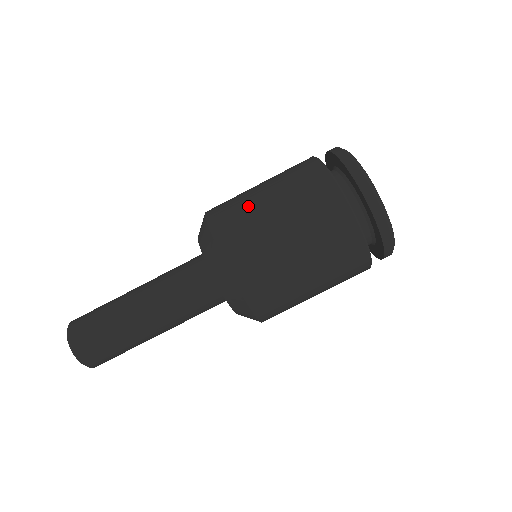
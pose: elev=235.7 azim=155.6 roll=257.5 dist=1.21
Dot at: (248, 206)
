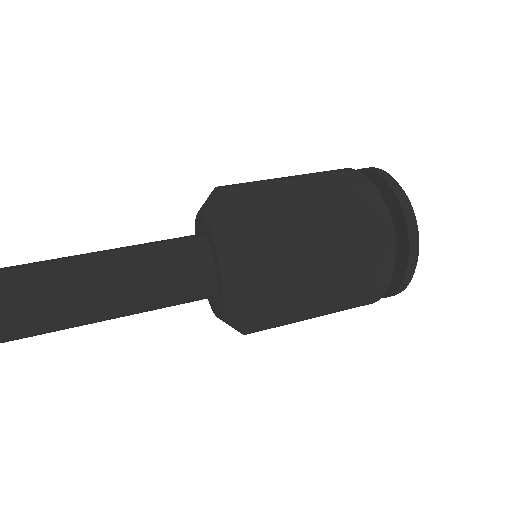
Dot at: (275, 184)
